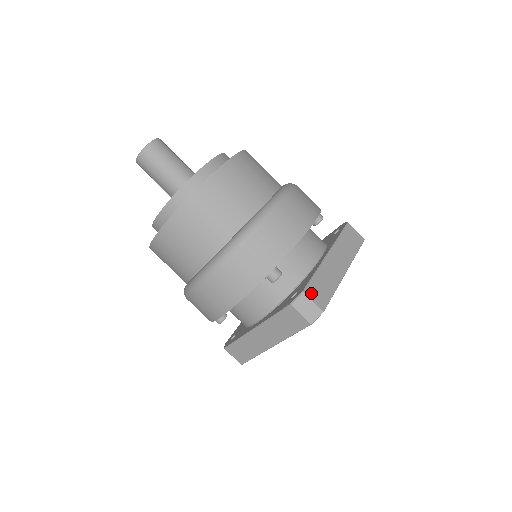
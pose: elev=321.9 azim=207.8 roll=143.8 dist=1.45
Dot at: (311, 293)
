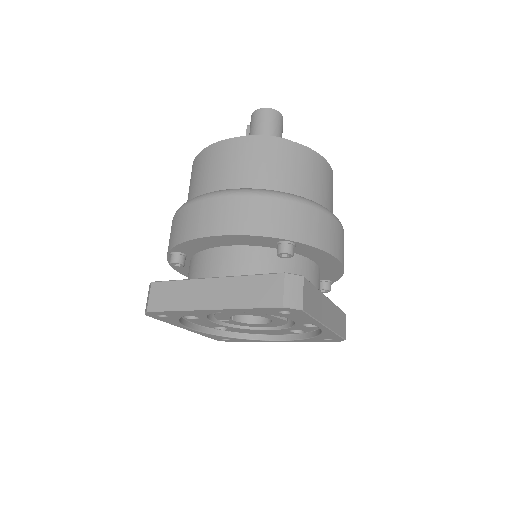
Dot at: (306, 287)
